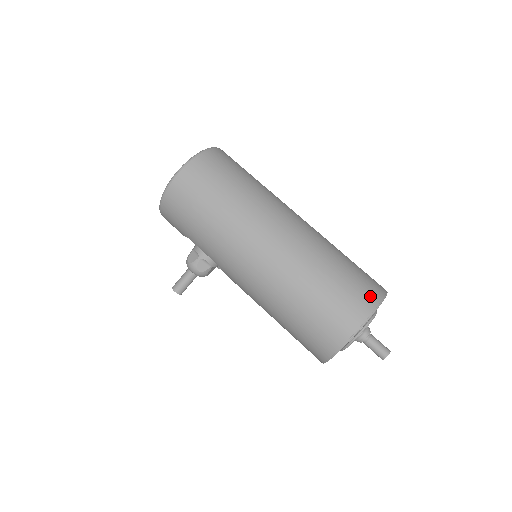
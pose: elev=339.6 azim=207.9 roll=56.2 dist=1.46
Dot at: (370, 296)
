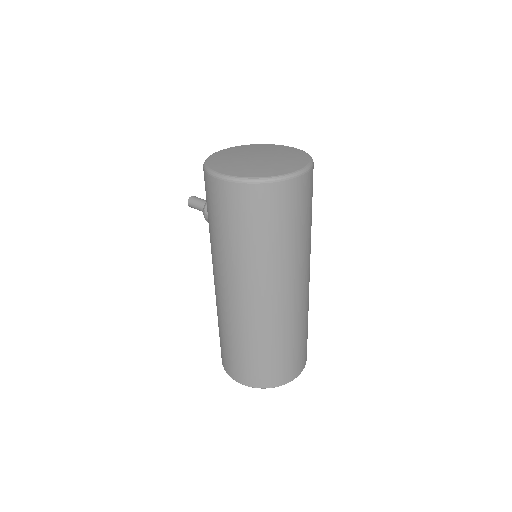
Dot at: (266, 380)
